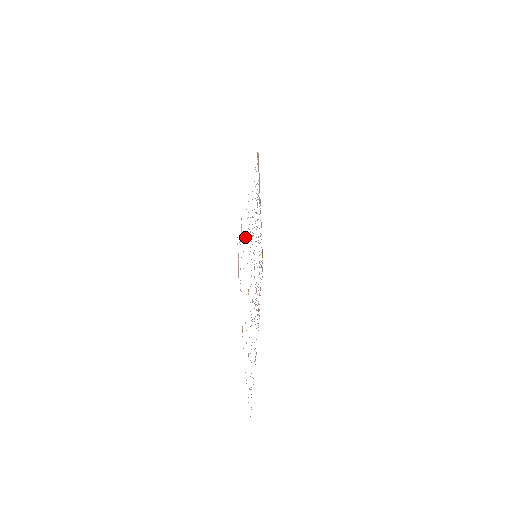
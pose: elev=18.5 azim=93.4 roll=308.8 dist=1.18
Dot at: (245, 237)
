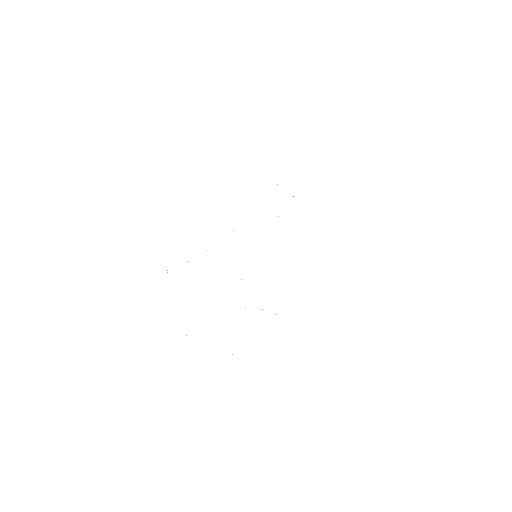
Dot at: occluded
